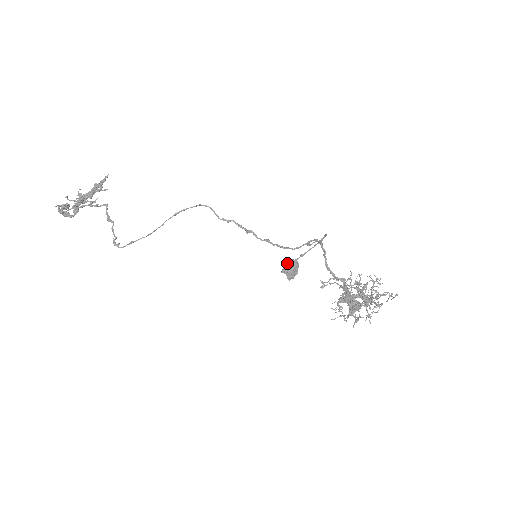
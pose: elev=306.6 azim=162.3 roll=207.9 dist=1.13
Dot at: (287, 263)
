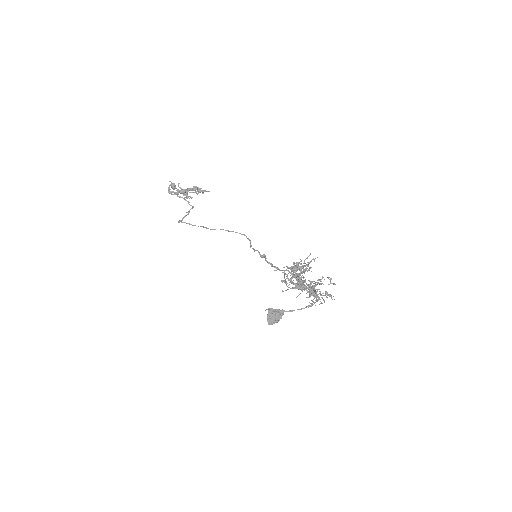
Dot at: (275, 309)
